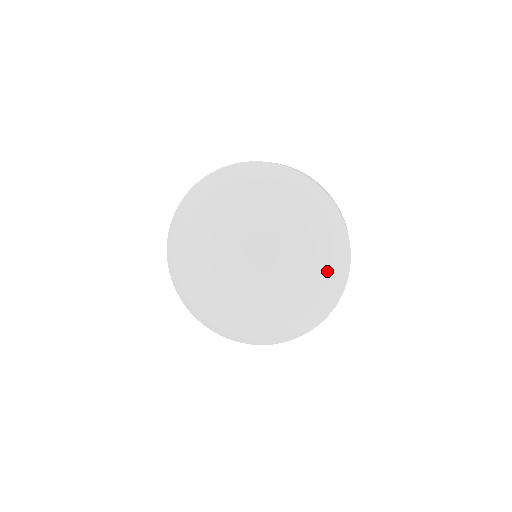
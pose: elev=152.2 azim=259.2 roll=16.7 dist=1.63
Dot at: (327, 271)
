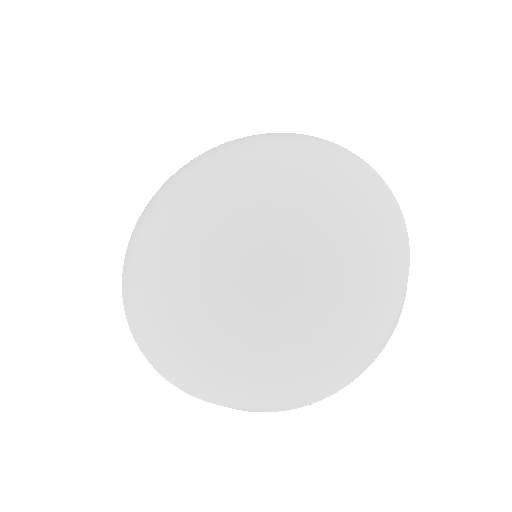
Dot at: (357, 290)
